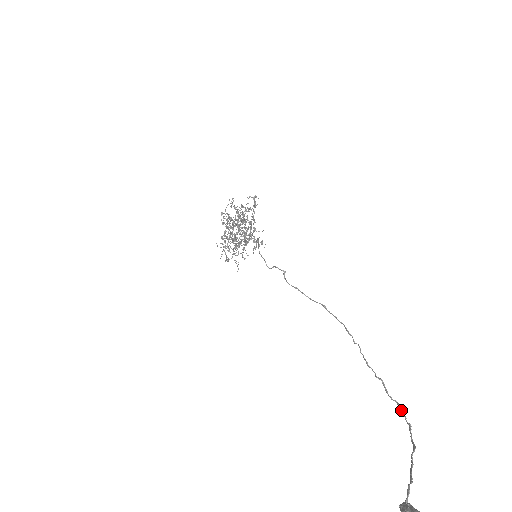
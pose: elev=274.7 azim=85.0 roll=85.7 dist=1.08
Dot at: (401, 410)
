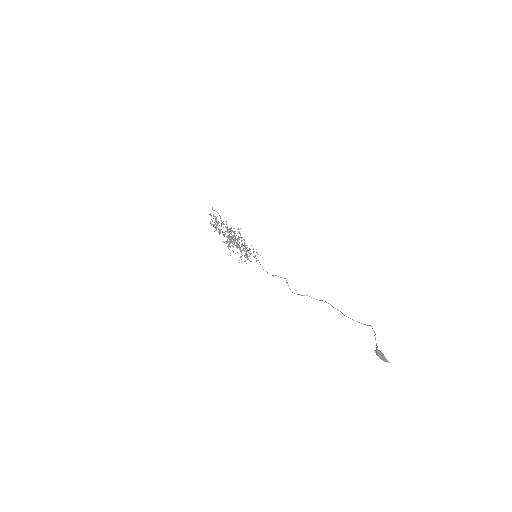
Dot at: occluded
